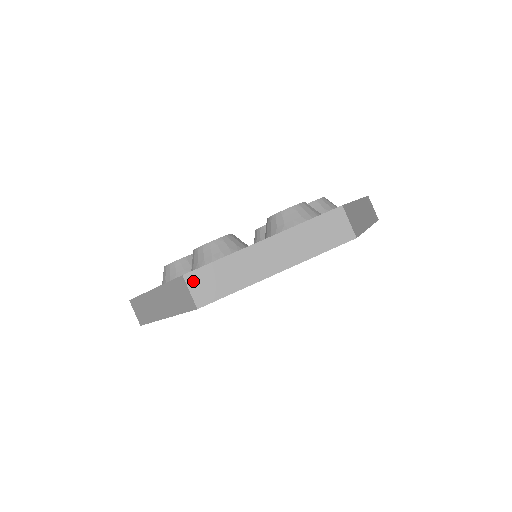
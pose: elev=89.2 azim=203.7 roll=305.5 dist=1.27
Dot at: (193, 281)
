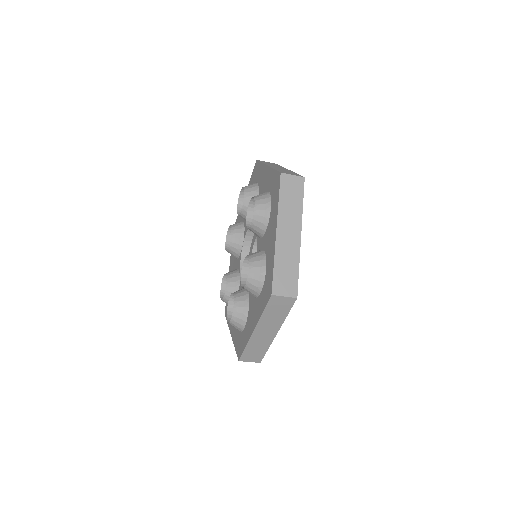
Dot at: (245, 359)
